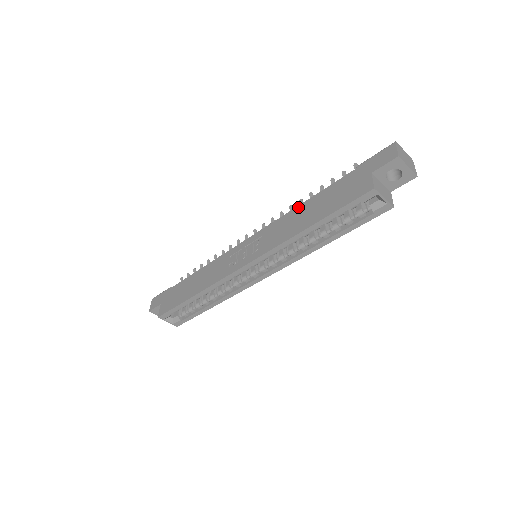
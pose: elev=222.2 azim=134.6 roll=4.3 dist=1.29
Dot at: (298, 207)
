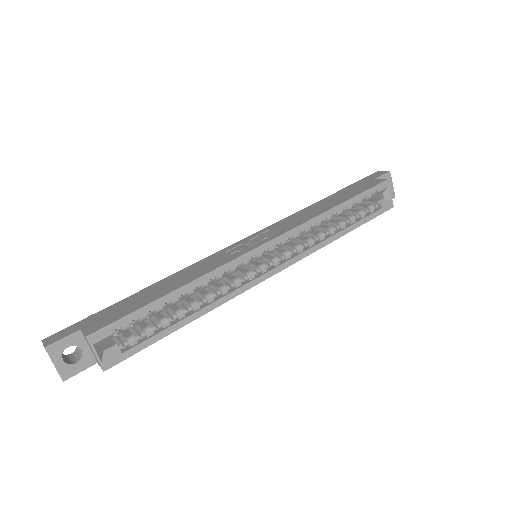
Dot at: (304, 208)
